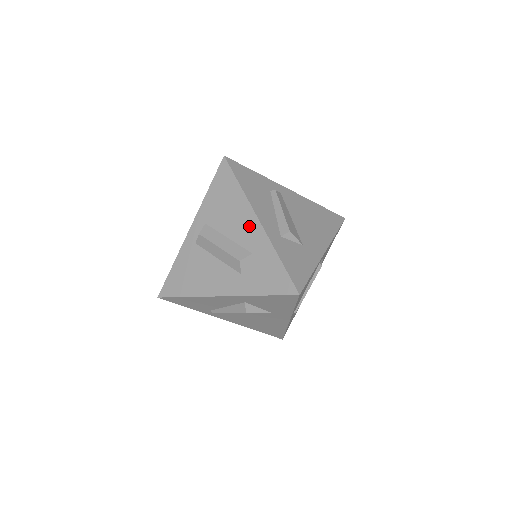
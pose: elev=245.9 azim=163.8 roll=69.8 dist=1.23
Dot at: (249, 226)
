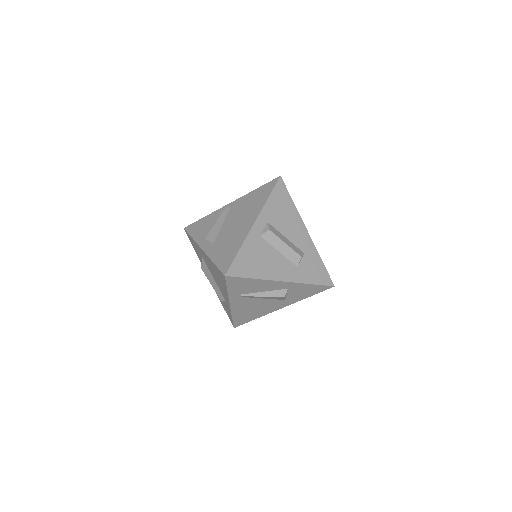
Dot at: (301, 233)
